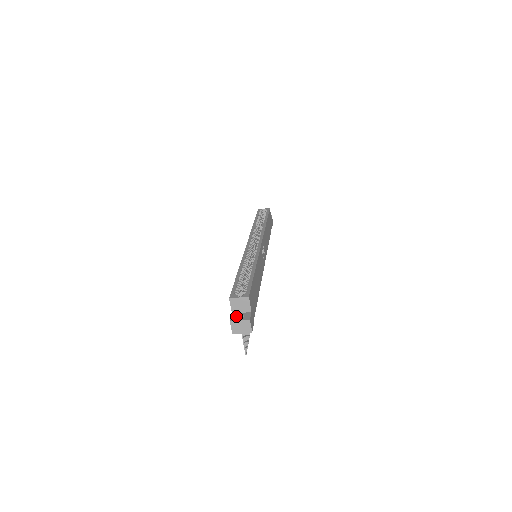
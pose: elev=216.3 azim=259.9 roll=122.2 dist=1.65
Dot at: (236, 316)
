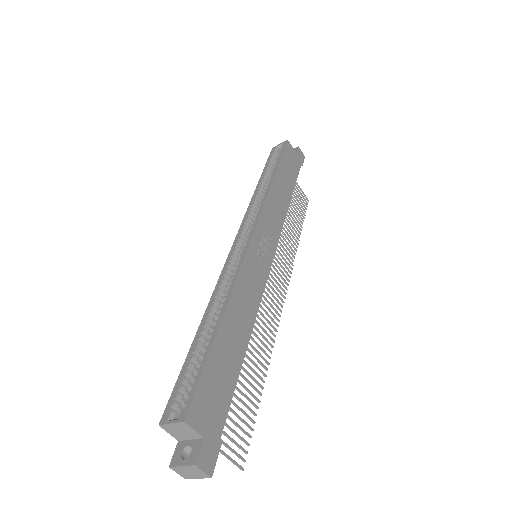
Dot at: (180, 451)
